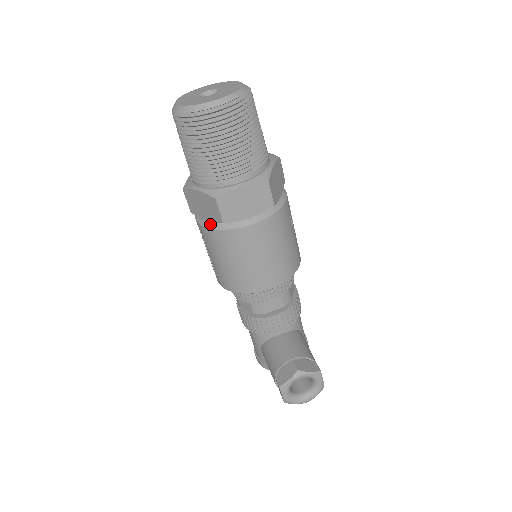
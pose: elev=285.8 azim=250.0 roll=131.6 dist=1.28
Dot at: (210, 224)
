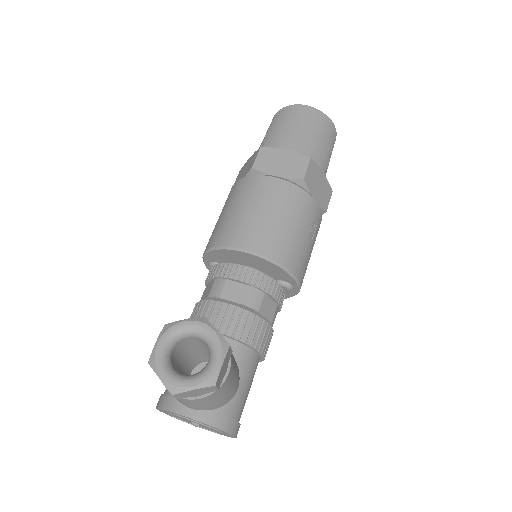
Dot at: occluded
